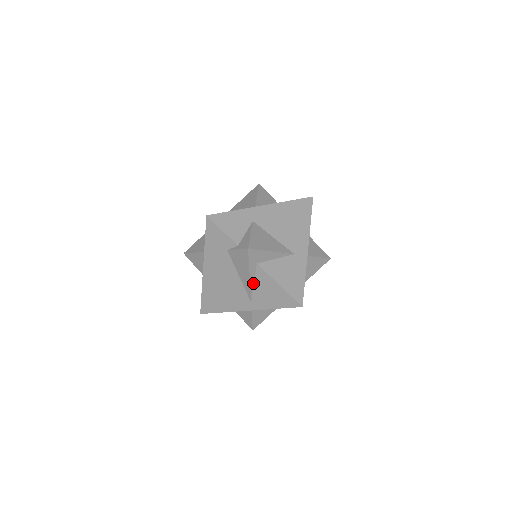
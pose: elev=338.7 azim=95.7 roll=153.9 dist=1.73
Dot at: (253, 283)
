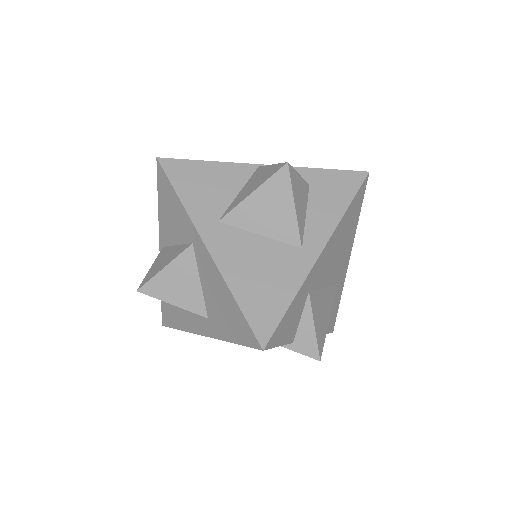
Dot at: occluded
